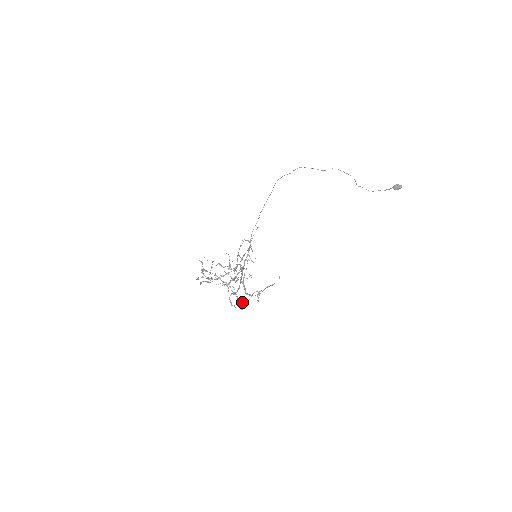
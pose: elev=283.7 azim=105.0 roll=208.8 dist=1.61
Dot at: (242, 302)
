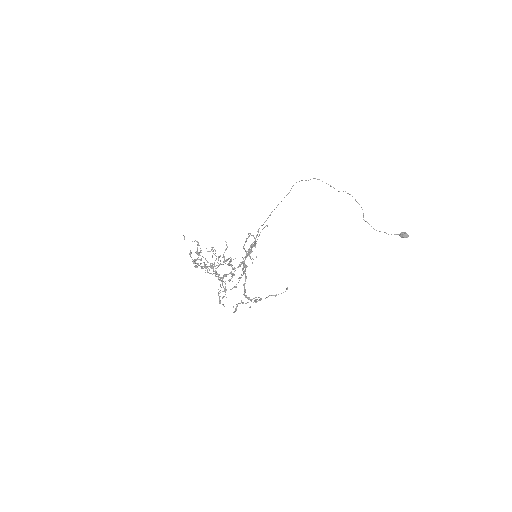
Dot at: occluded
